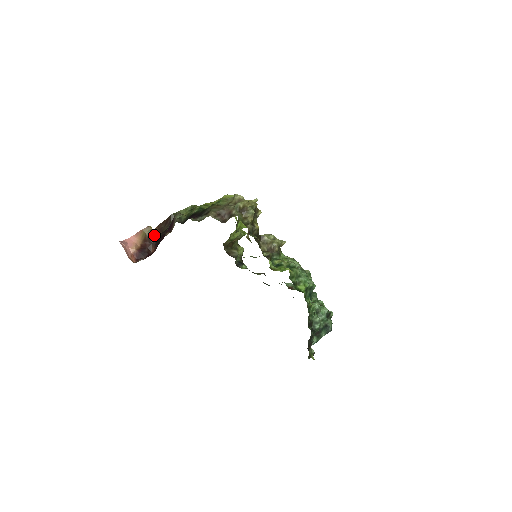
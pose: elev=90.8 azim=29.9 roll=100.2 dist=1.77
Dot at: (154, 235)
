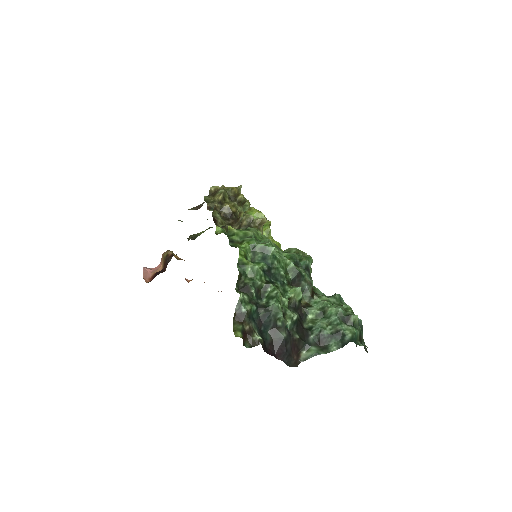
Dot at: (170, 257)
